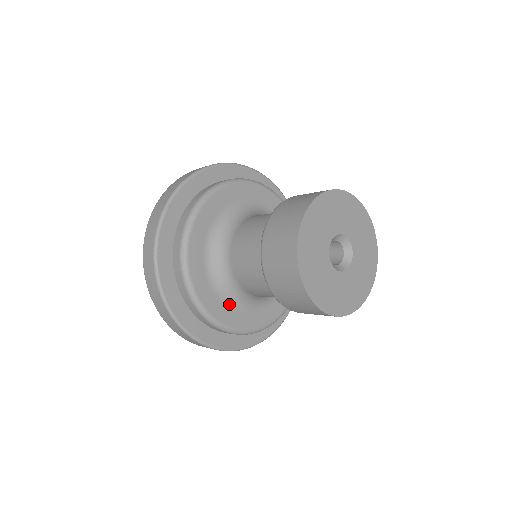
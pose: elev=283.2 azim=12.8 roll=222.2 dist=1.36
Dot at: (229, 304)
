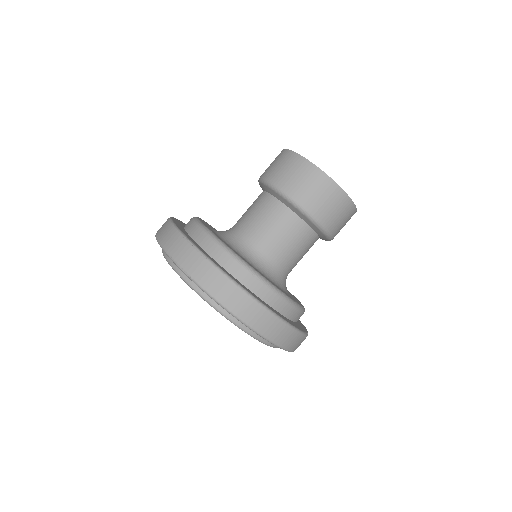
Dot at: (260, 272)
